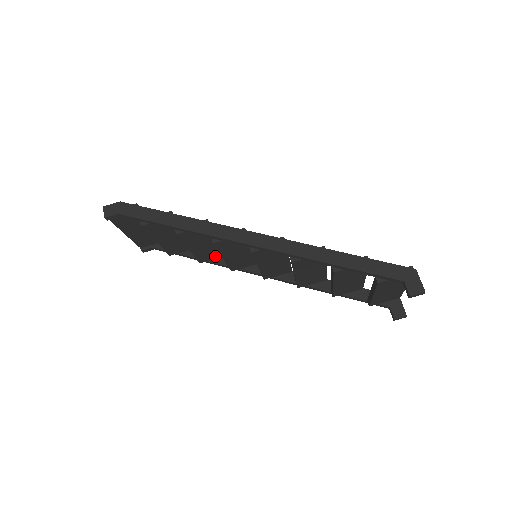
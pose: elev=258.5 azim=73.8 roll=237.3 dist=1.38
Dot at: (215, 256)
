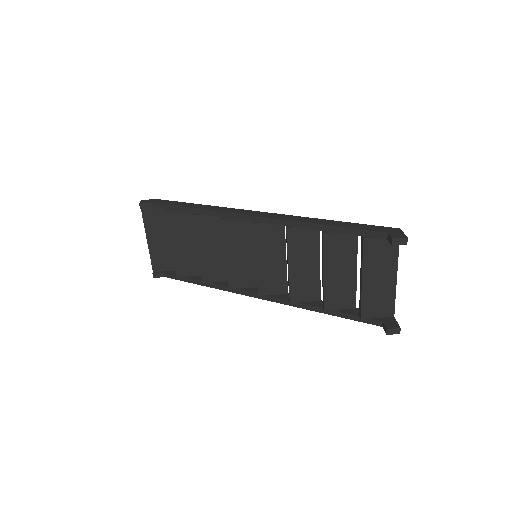
Dot at: (218, 276)
